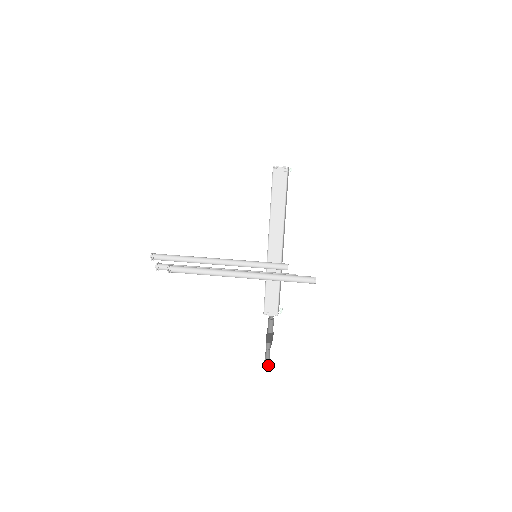
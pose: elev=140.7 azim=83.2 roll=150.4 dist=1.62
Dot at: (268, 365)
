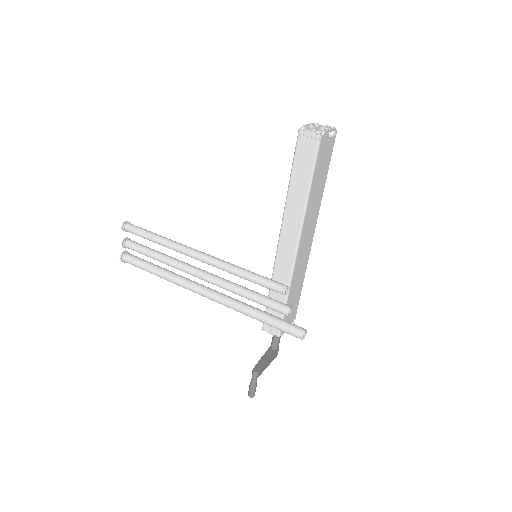
Dot at: (252, 395)
